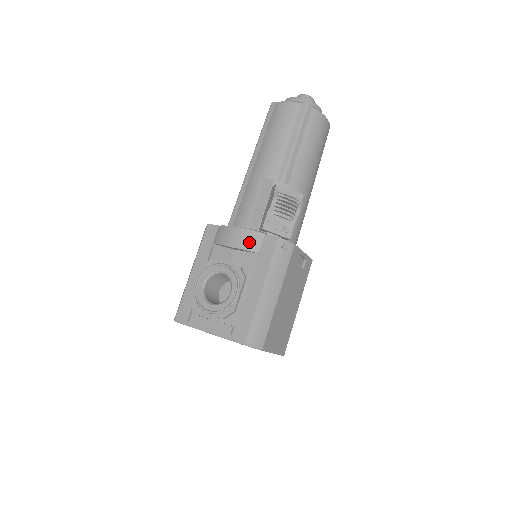
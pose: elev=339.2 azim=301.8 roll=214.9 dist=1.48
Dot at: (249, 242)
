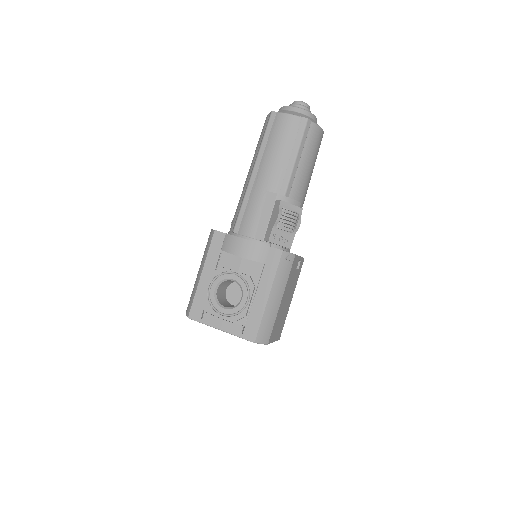
Dot at: (257, 254)
